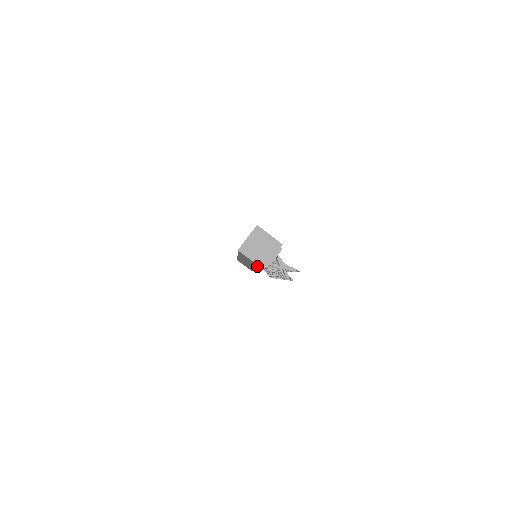
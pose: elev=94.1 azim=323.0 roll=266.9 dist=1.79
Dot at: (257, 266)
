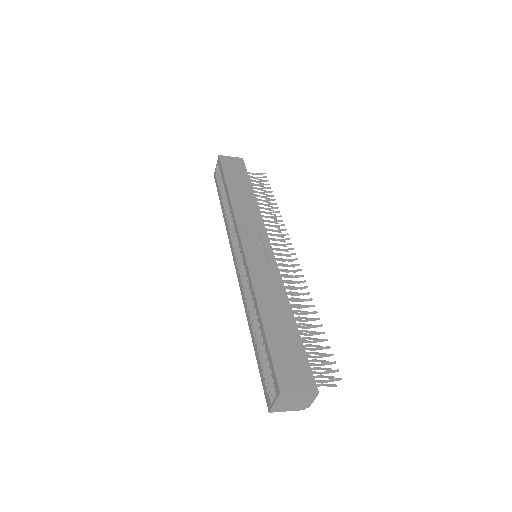
Dot at: occluded
